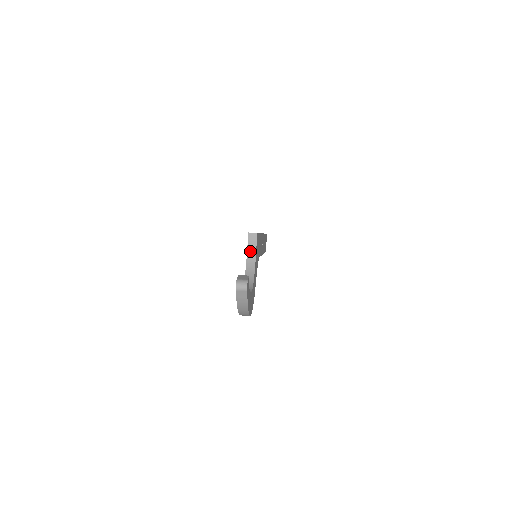
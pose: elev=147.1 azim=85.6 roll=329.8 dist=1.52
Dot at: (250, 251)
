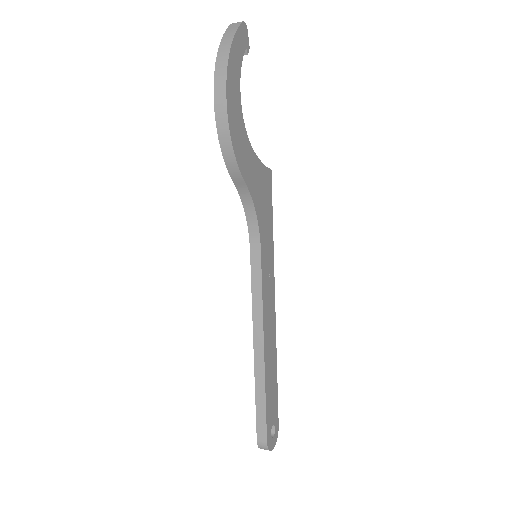
Dot at: occluded
